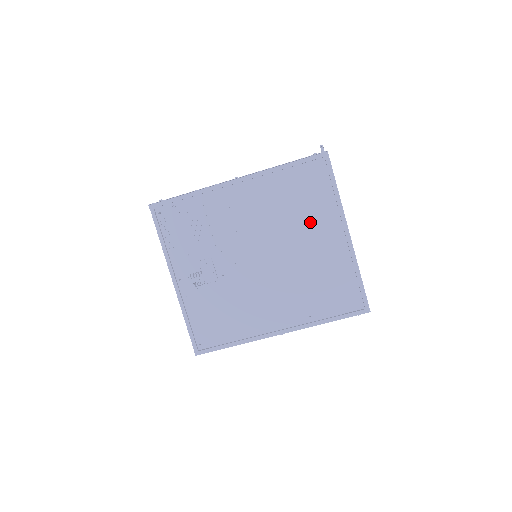
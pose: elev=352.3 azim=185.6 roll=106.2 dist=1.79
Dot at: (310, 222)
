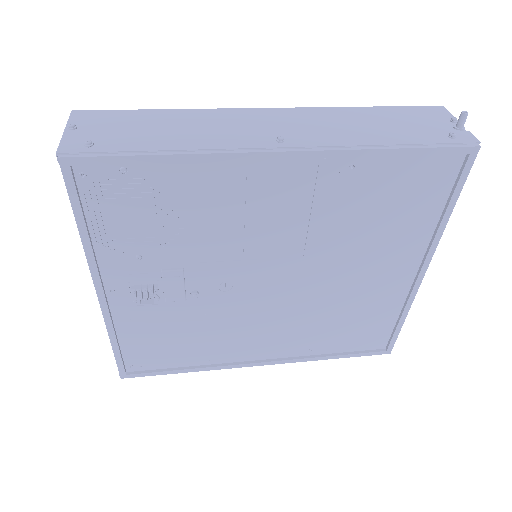
Dot at: (378, 246)
